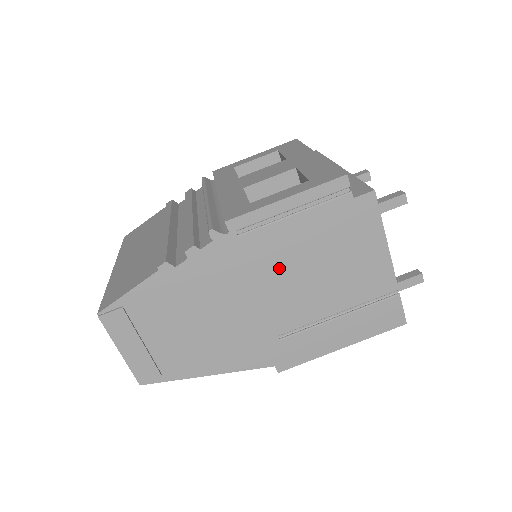
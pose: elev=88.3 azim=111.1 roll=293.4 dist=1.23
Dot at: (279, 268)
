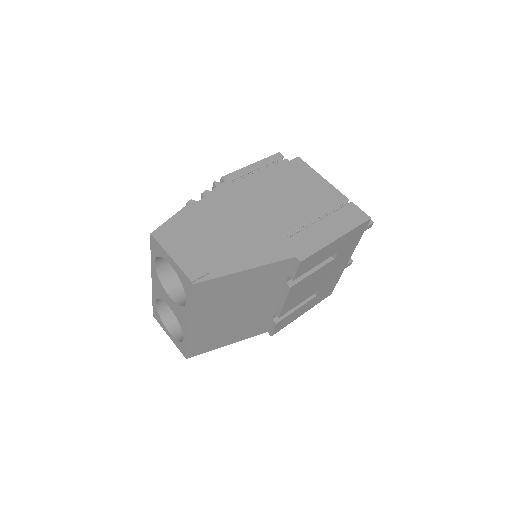
Dot at: (265, 196)
